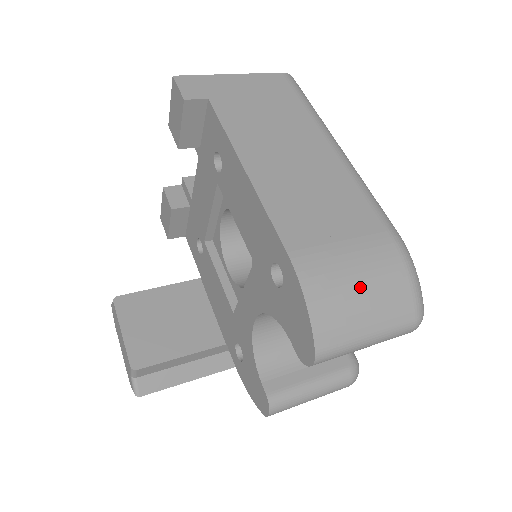
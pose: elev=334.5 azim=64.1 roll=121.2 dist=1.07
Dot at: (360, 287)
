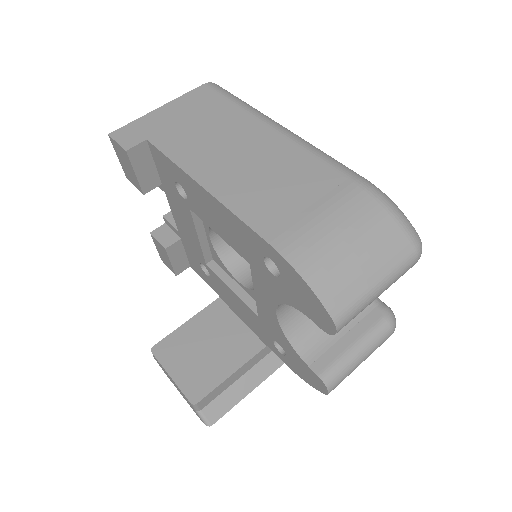
Dot at: (348, 244)
